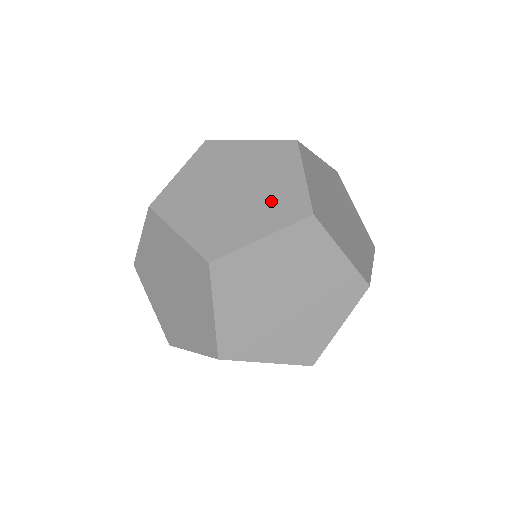
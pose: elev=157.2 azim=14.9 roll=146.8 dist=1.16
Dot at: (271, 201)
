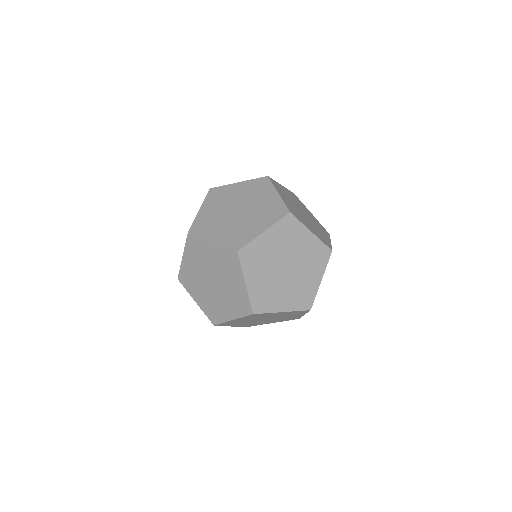
Dot at: (299, 290)
